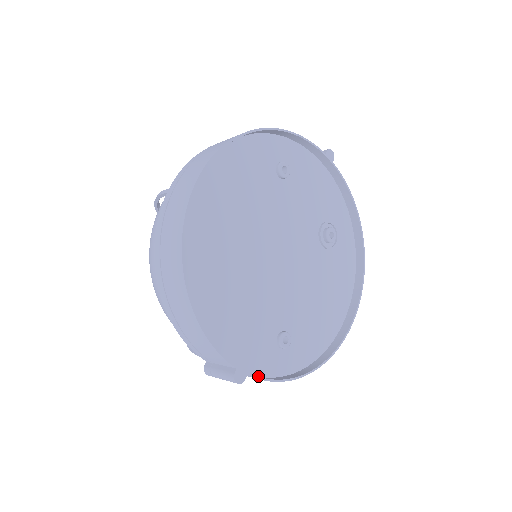
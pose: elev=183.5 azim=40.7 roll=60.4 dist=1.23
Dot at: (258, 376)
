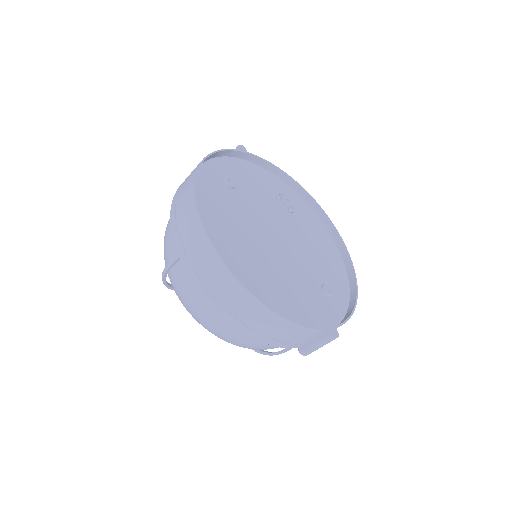
Dot at: occluded
